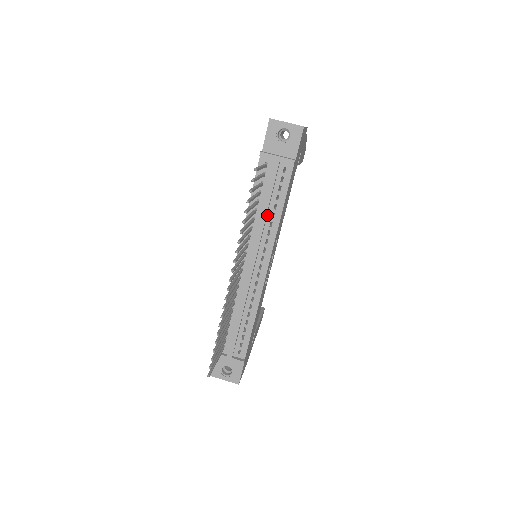
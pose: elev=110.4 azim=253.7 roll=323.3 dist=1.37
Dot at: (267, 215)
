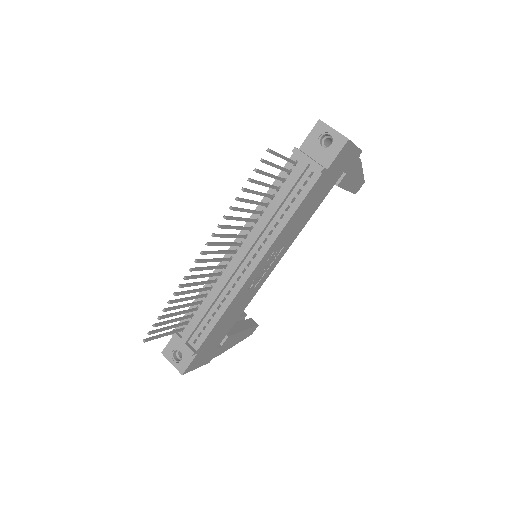
Dot at: (276, 214)
